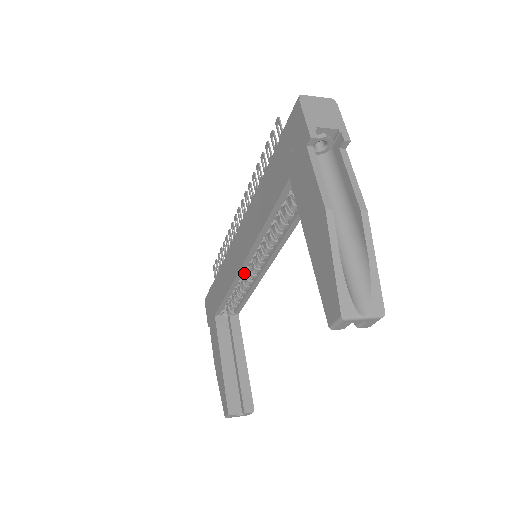
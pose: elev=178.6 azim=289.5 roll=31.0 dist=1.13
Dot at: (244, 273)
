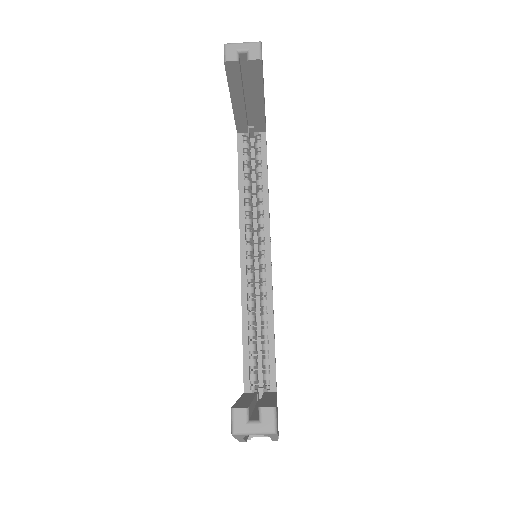
Dot at: (253, 287)
